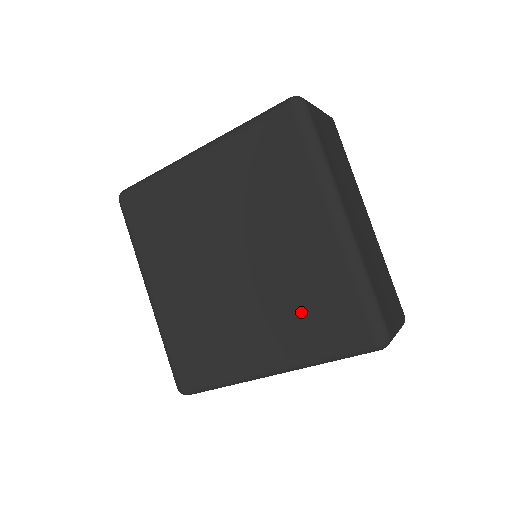
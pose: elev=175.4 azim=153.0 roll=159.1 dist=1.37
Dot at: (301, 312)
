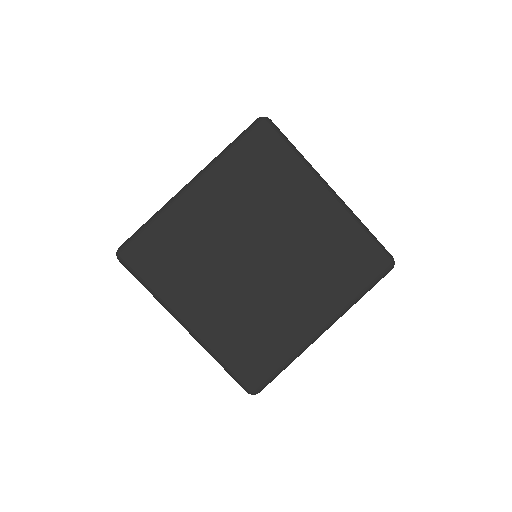
Dot at: (331, 271)
